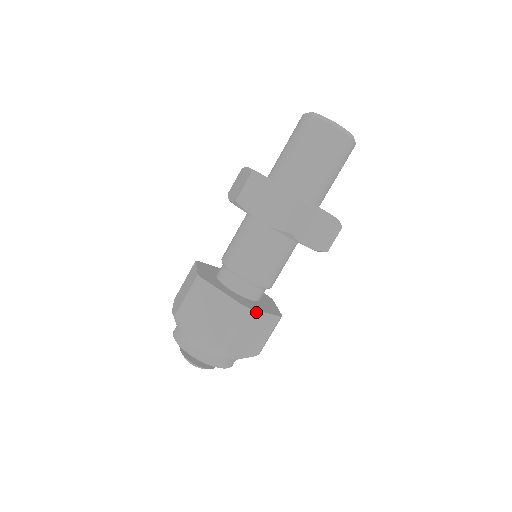
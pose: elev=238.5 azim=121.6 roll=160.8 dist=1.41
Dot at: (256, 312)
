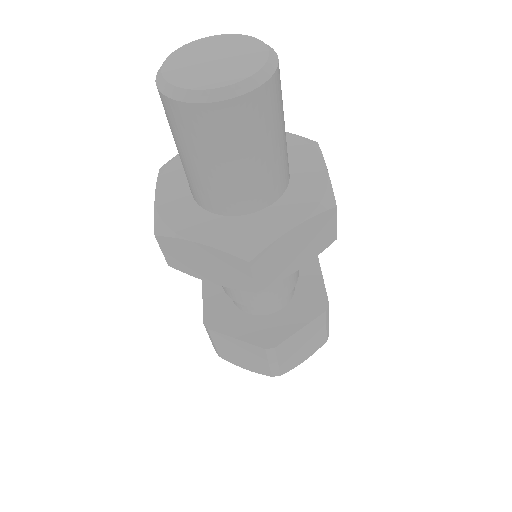
Dot at: (288, 339)
